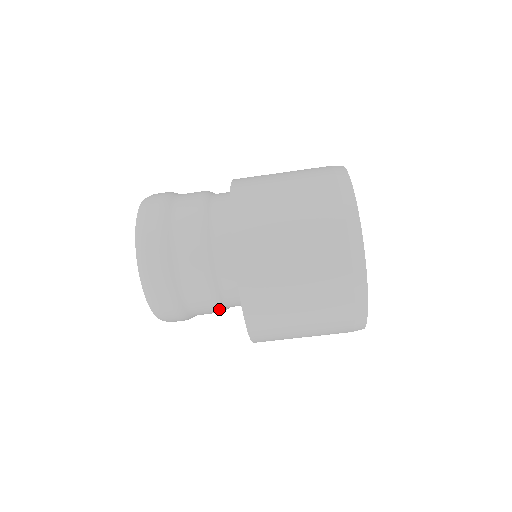
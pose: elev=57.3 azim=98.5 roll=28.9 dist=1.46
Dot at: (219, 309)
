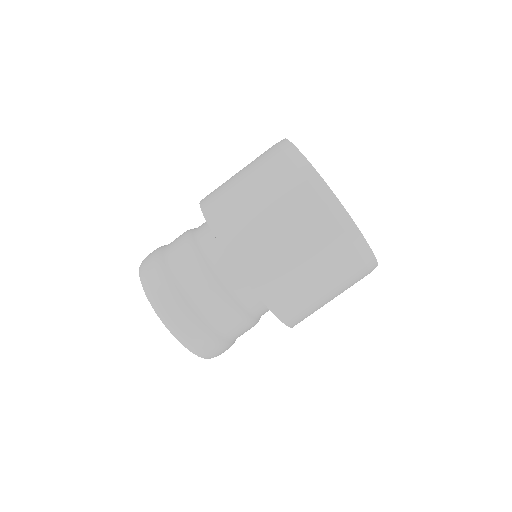
Dot at: occluded
